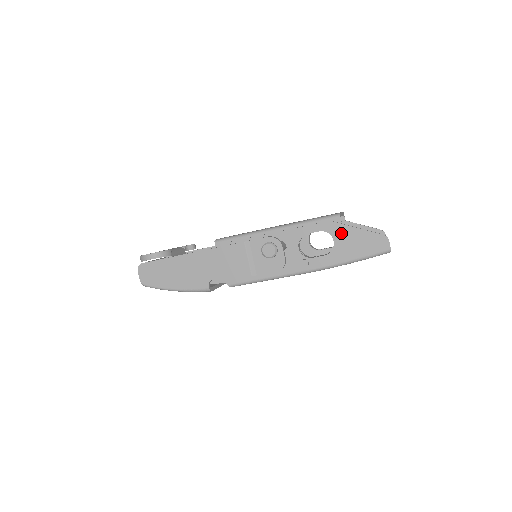
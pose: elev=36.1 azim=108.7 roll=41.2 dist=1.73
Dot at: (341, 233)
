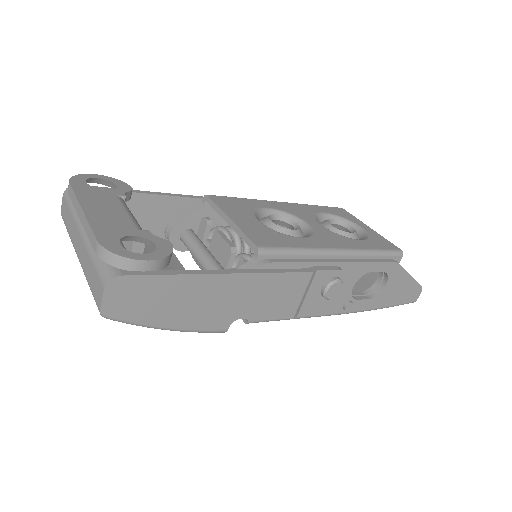
Dot at: (397, 278)
